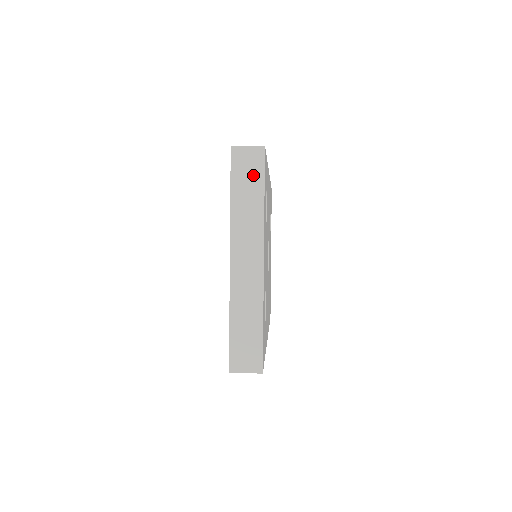
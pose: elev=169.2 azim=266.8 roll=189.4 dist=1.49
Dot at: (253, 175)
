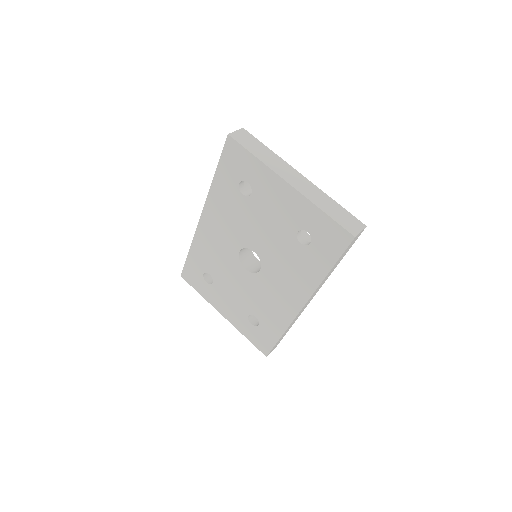
Dot at: (253, 142)
